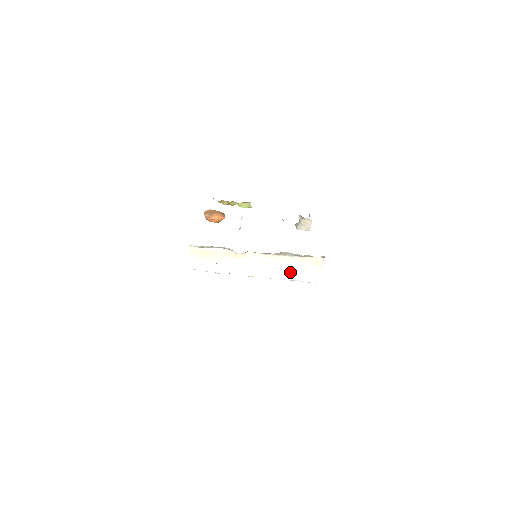
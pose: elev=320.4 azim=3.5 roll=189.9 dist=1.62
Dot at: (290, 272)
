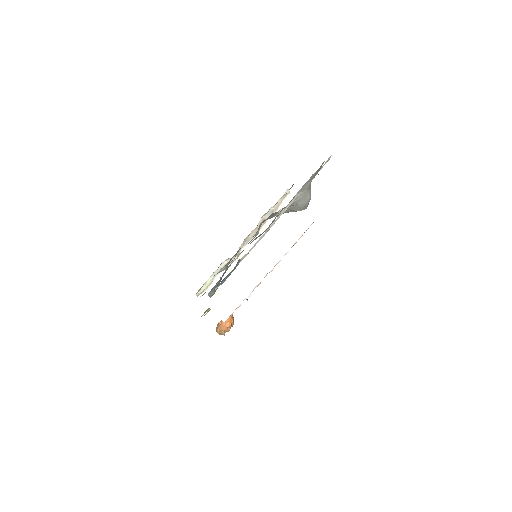
Dot at: (289, 231)
